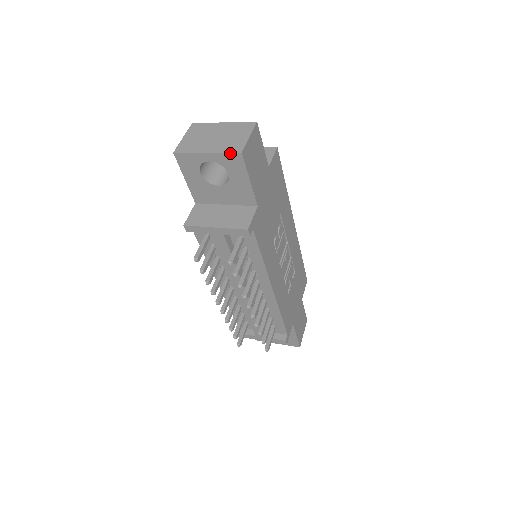
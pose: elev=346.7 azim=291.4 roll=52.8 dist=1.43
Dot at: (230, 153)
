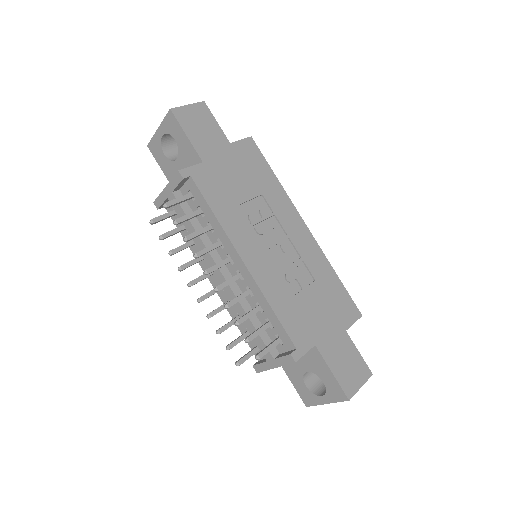
Dot at: (166, 116)
